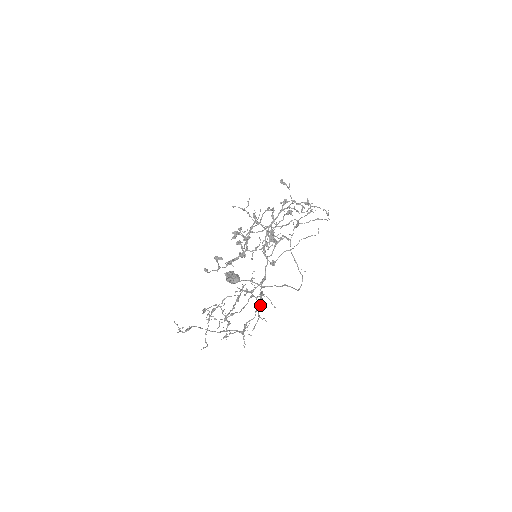
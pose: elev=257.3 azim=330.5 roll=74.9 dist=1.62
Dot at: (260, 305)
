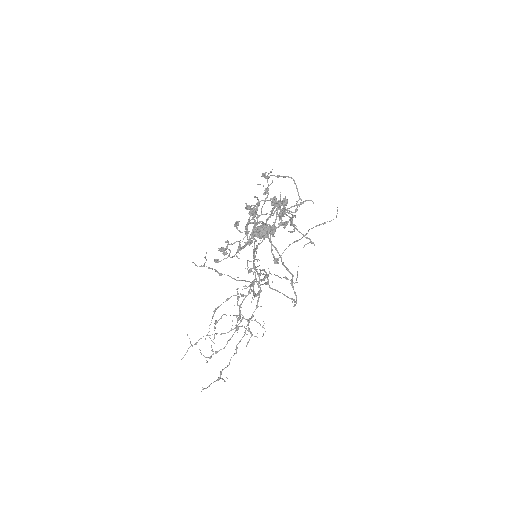
Dot at: (236, 351)
